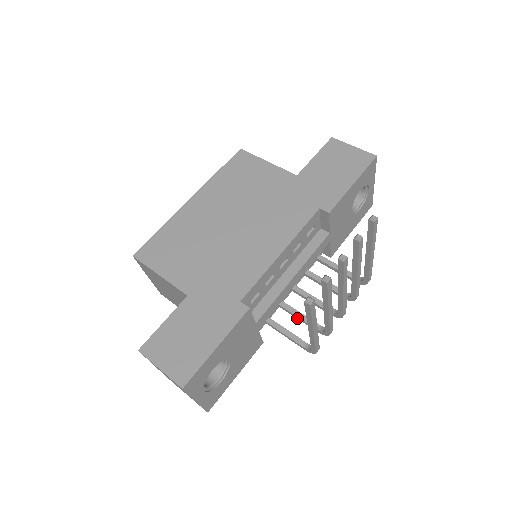
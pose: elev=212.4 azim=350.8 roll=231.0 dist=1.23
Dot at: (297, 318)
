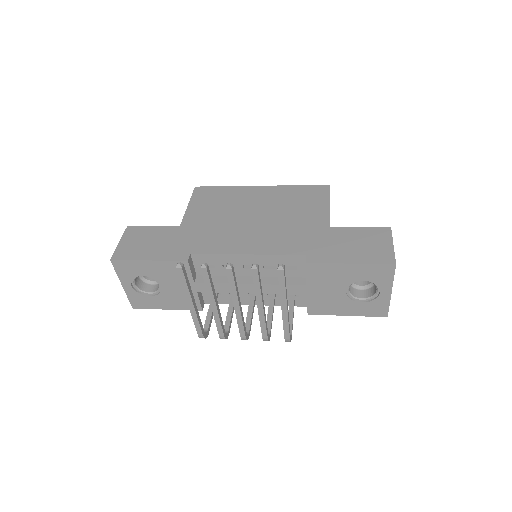
Dot at: (228, 315)
